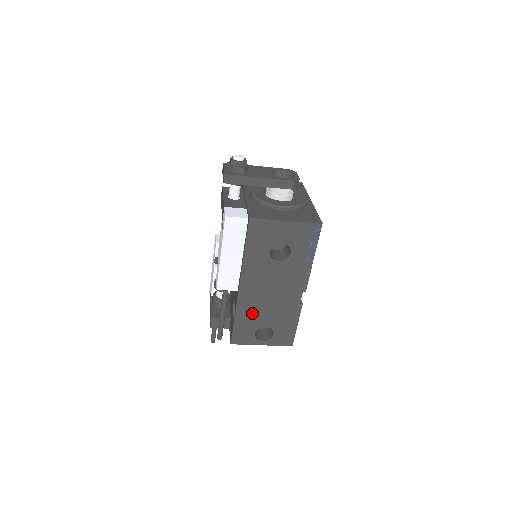
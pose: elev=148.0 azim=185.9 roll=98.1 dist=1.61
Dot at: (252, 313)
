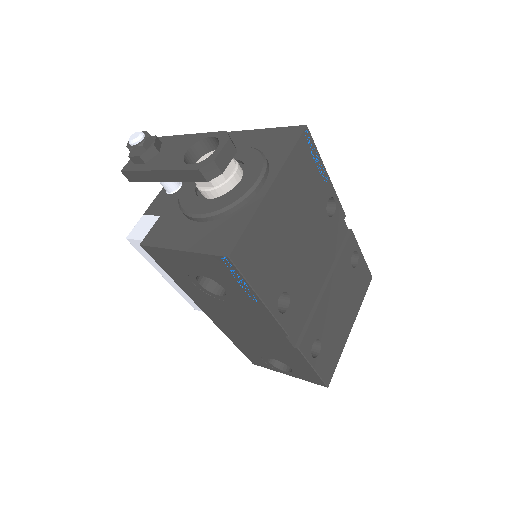
Dot at: (246, 342)
